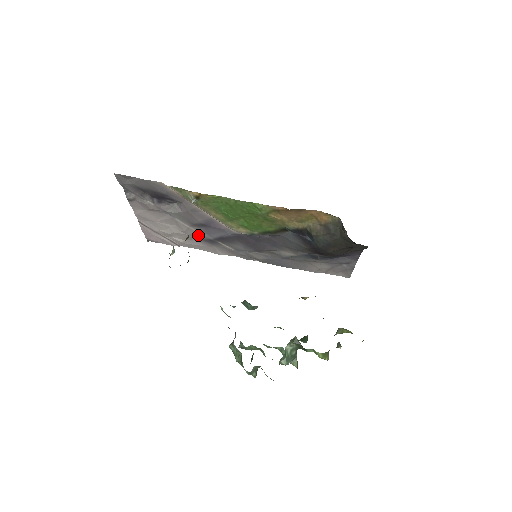
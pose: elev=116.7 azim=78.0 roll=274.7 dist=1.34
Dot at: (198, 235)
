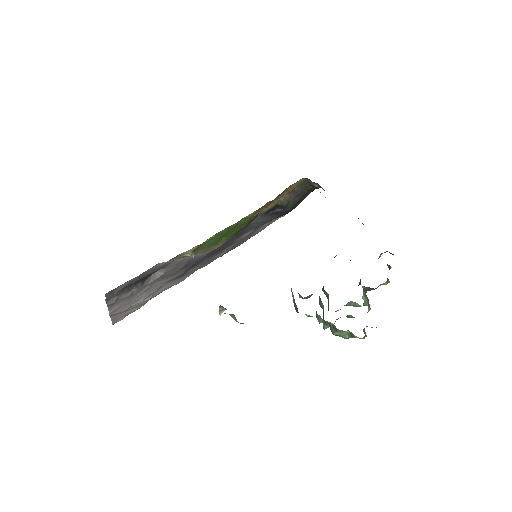
Dot at: (169, 280)
